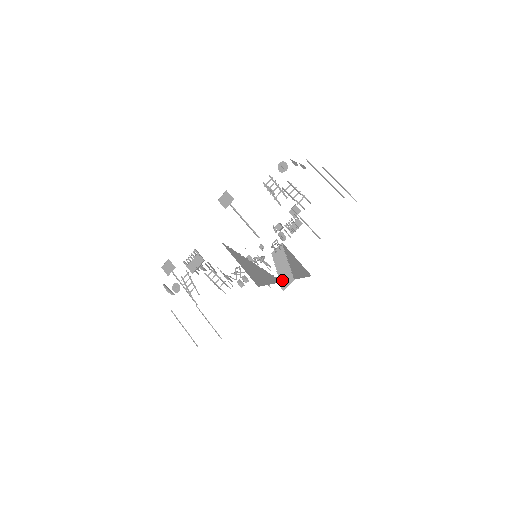
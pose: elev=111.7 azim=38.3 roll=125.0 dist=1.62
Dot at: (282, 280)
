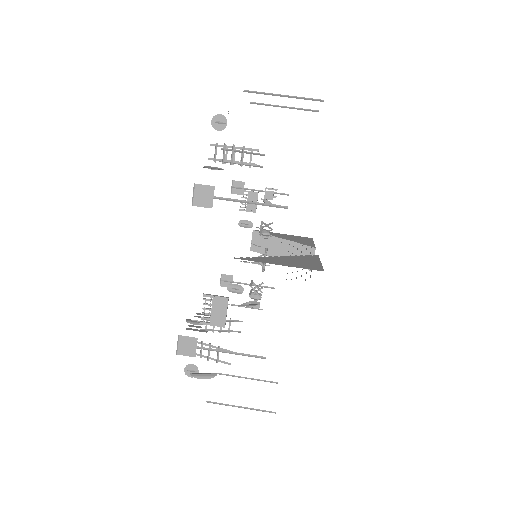
Dot at: occluded
